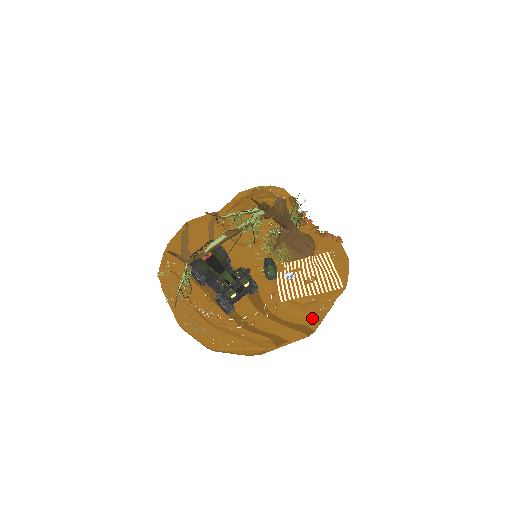
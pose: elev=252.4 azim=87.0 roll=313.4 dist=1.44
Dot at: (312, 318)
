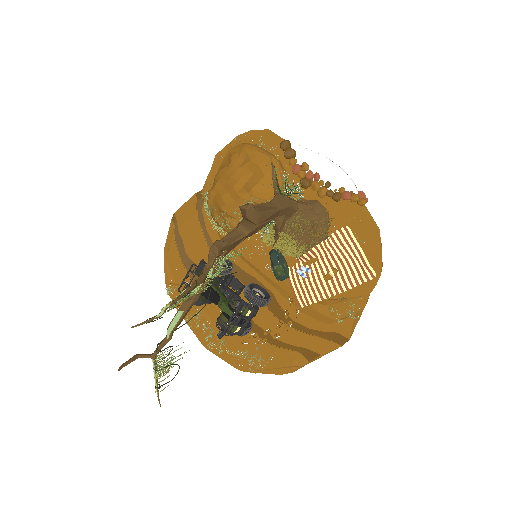
Dot at: (343, 323)
